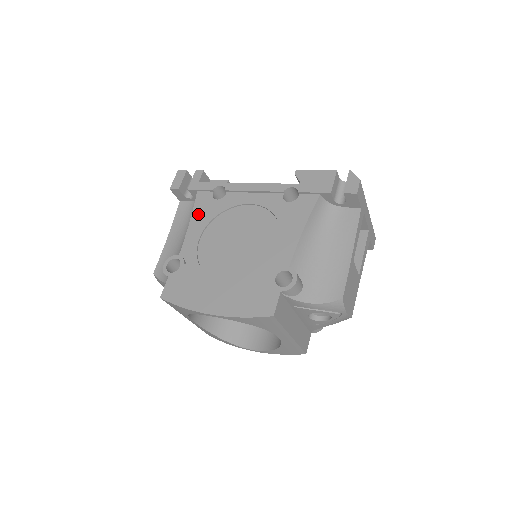
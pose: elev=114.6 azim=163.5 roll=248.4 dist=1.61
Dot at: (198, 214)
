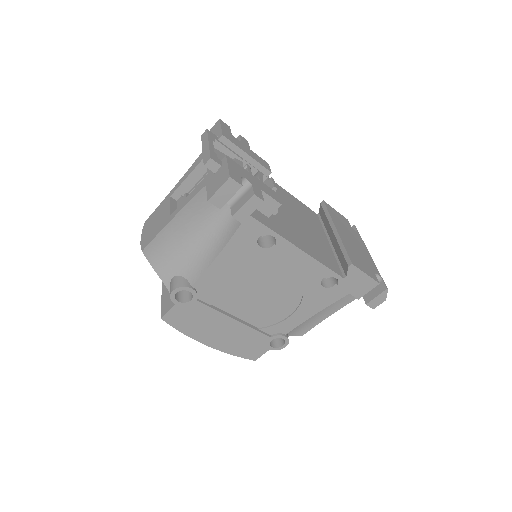
Dot at: (231, 253)
